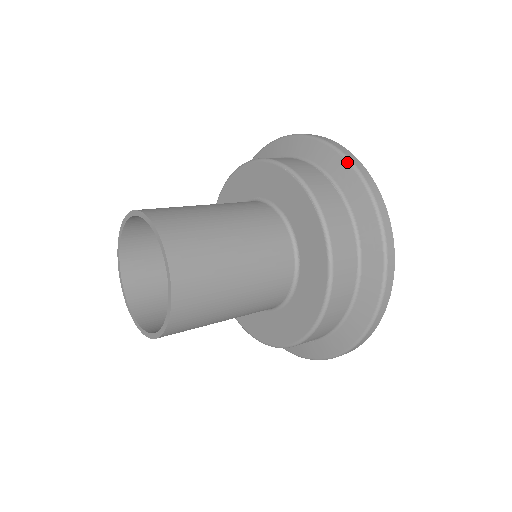
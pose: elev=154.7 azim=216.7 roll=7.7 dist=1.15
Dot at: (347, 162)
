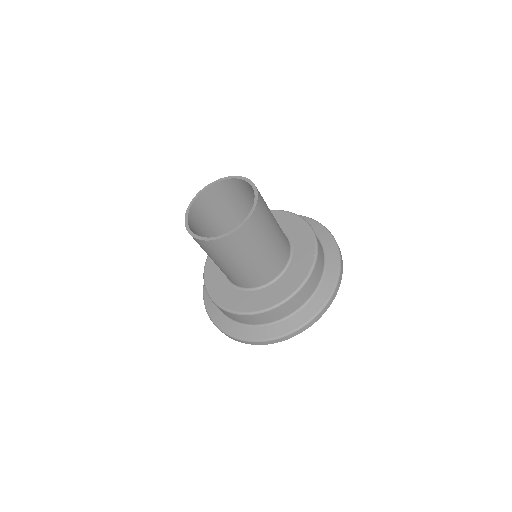
Dot at: (336, 281)
